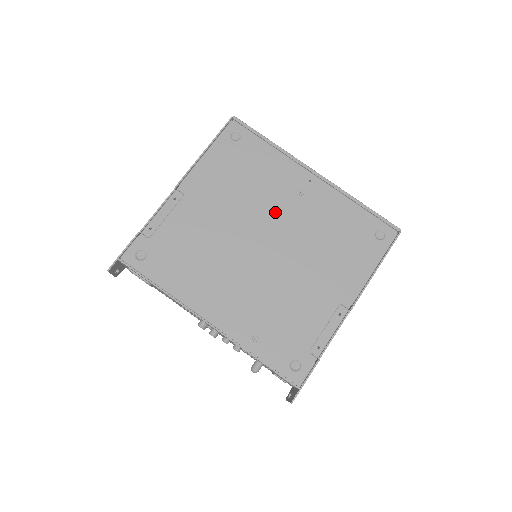
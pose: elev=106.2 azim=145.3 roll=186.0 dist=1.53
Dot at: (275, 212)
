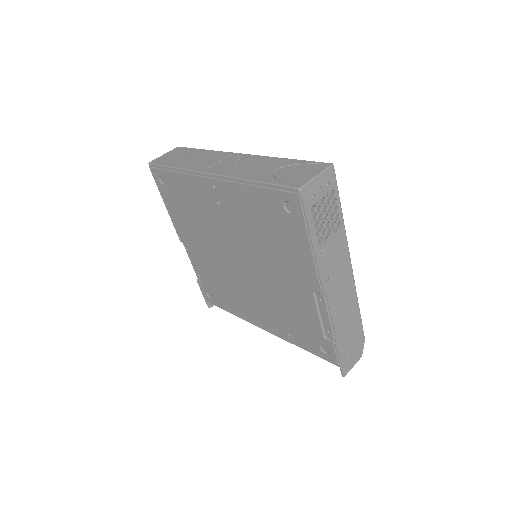
Dot at: (223, 230)
